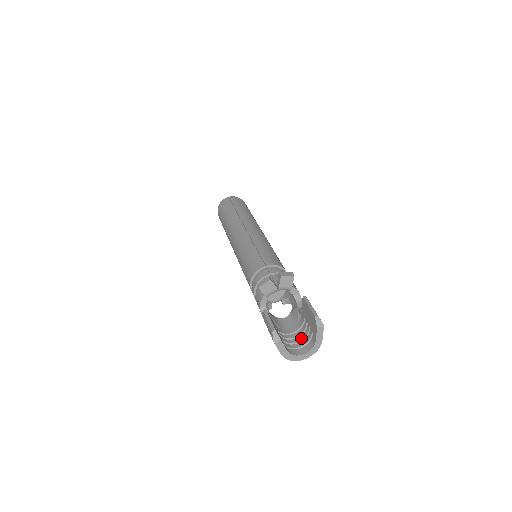
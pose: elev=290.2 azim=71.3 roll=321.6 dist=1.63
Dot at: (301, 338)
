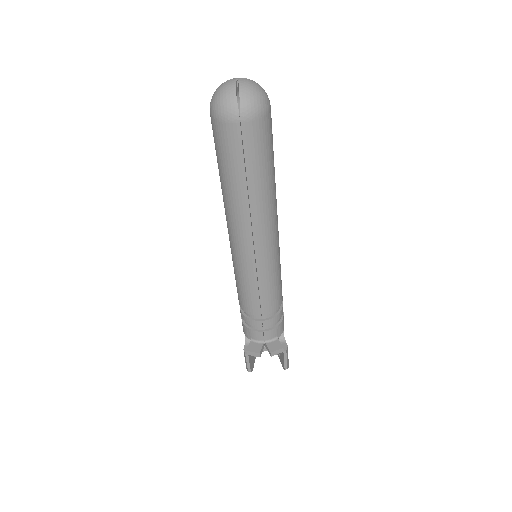
Dot at: occluded
